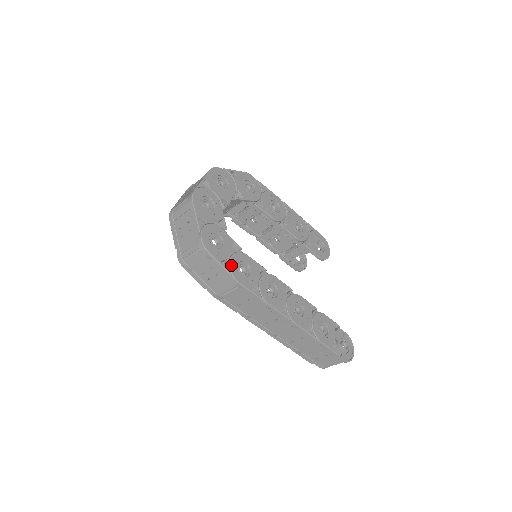
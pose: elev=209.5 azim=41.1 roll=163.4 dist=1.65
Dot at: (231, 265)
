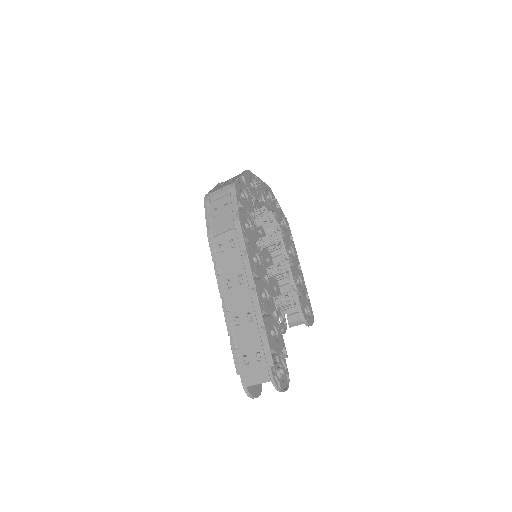
Dot at: (242, 211)
